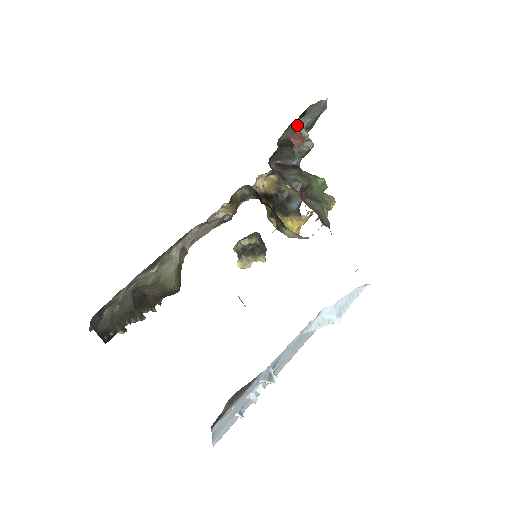
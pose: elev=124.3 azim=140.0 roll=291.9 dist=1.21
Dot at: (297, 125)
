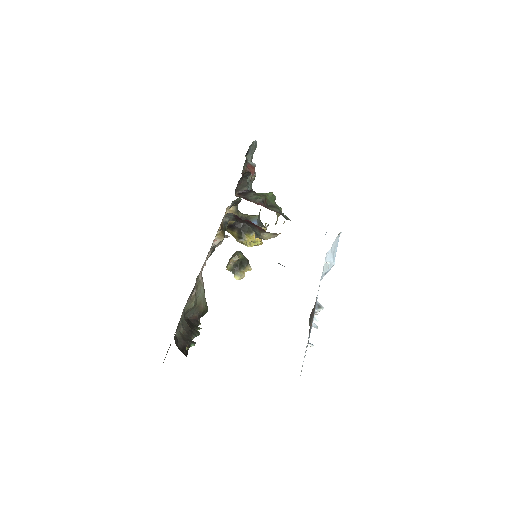
Dot at: (247, 161)
